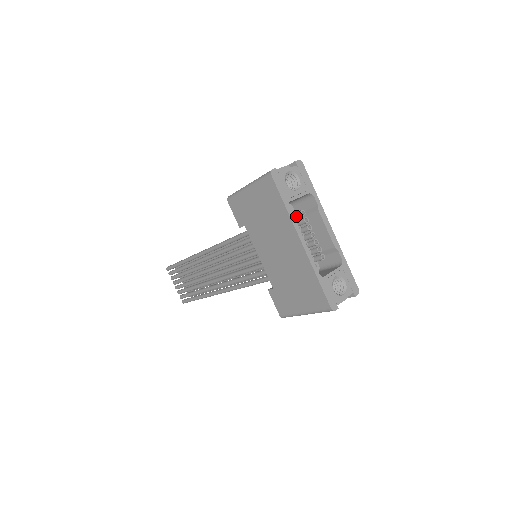
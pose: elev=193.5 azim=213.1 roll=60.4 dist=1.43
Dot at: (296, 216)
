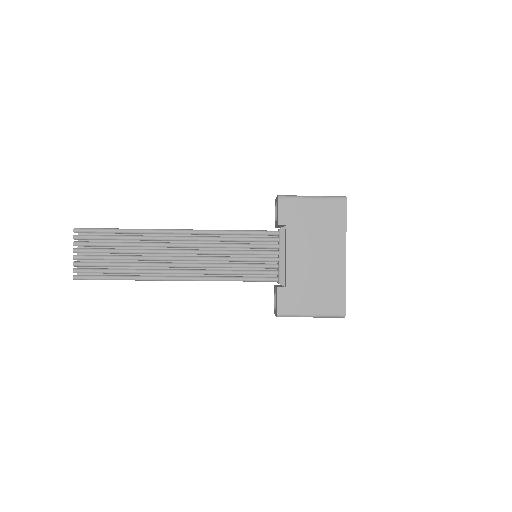
Dot at: occluded
